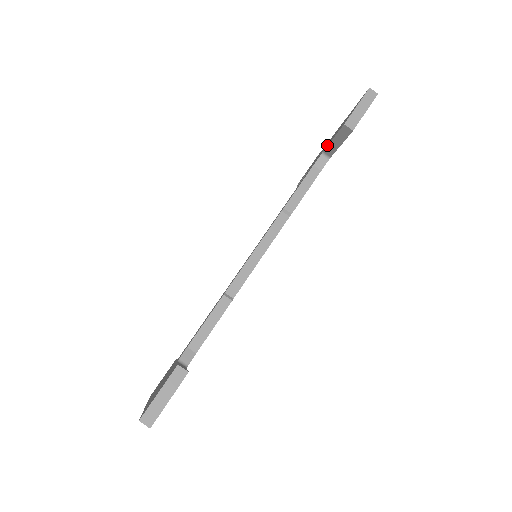
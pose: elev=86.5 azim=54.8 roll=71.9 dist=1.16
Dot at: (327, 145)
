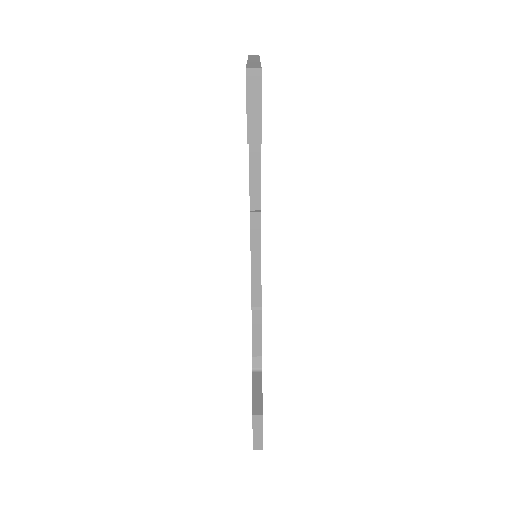
Dot at: occluded
